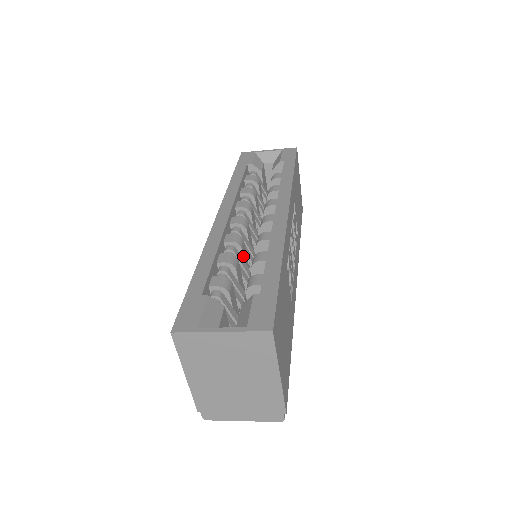
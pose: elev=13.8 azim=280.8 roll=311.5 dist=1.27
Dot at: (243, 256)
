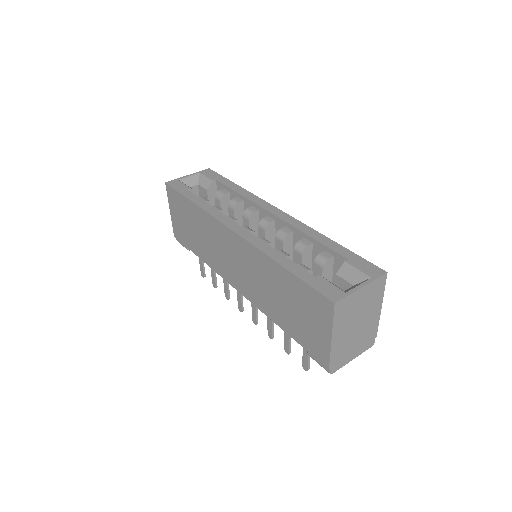
Dot at: occluded
